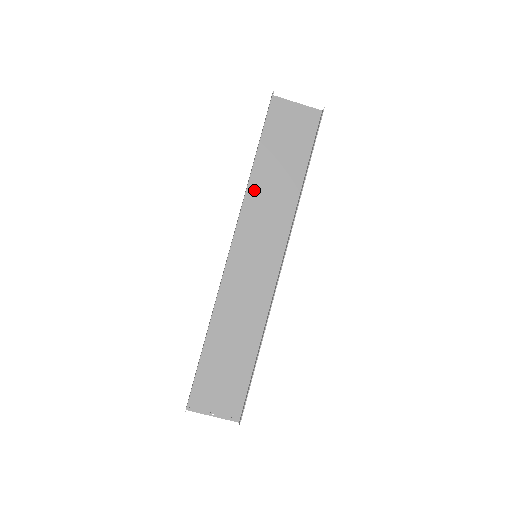
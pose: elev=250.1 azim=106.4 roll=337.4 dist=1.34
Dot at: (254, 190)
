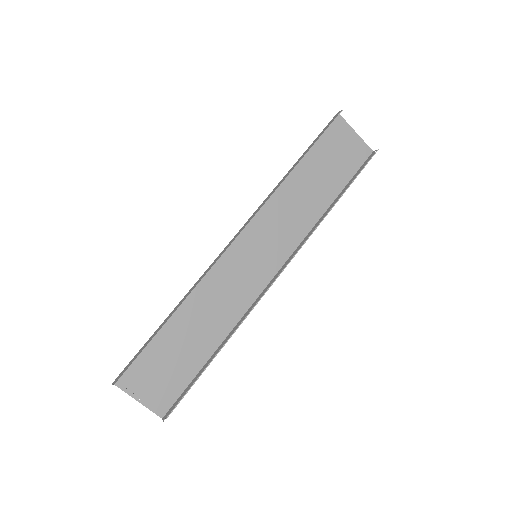
Dot at: (283, 191)
